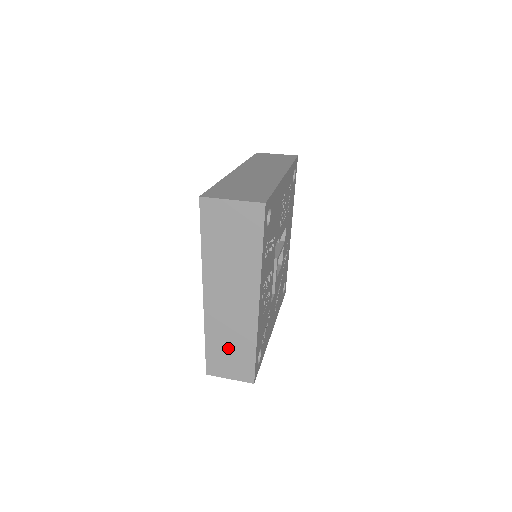
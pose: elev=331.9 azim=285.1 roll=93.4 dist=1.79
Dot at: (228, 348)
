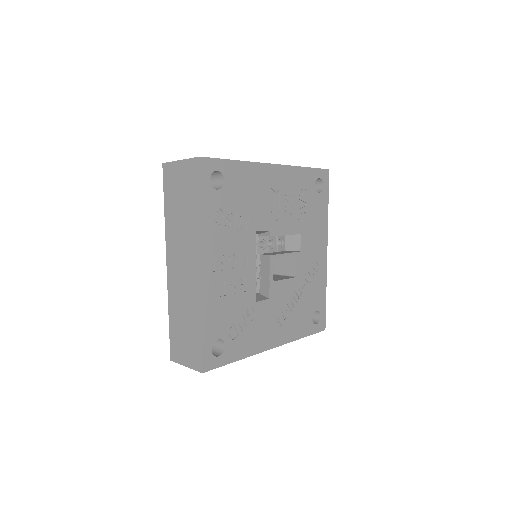
Dot at: (183, 326)
